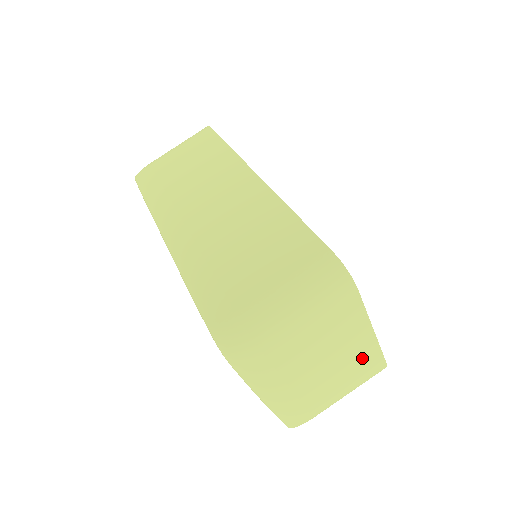
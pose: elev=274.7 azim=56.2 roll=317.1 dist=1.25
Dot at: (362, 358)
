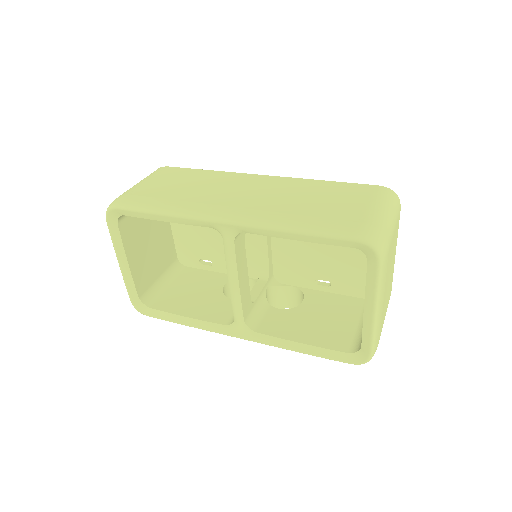
Dot at: (391, 282)
